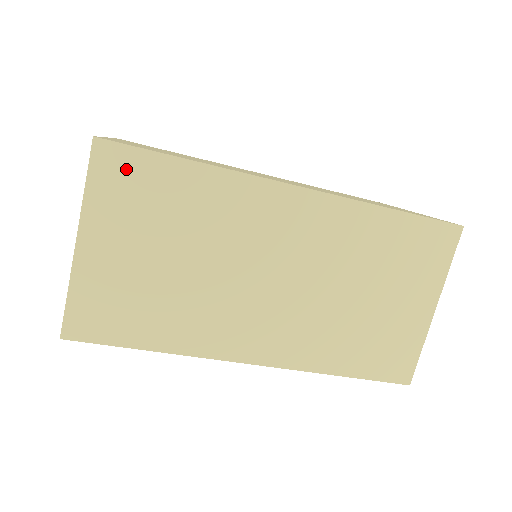
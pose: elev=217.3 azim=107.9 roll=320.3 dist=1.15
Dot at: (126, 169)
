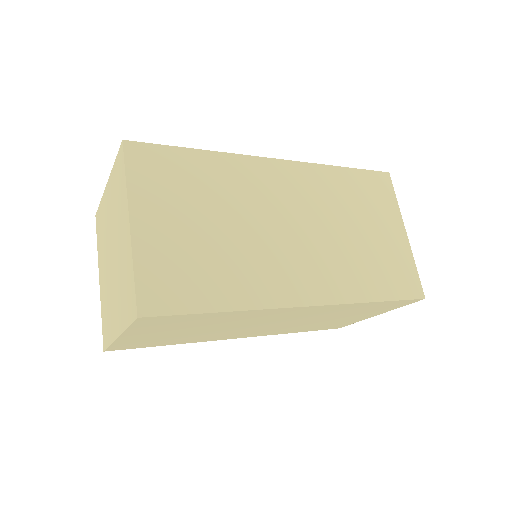
Dot at: (164, 320)
